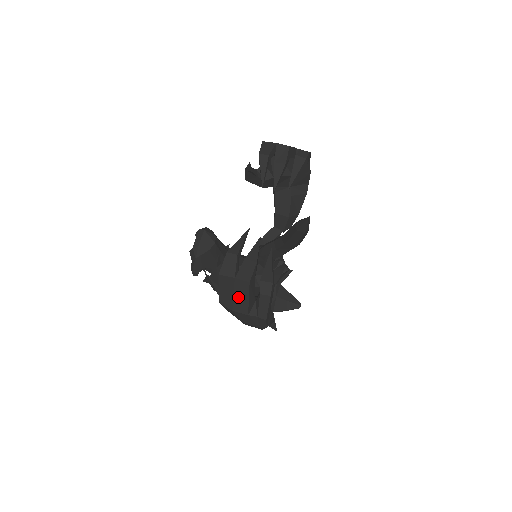
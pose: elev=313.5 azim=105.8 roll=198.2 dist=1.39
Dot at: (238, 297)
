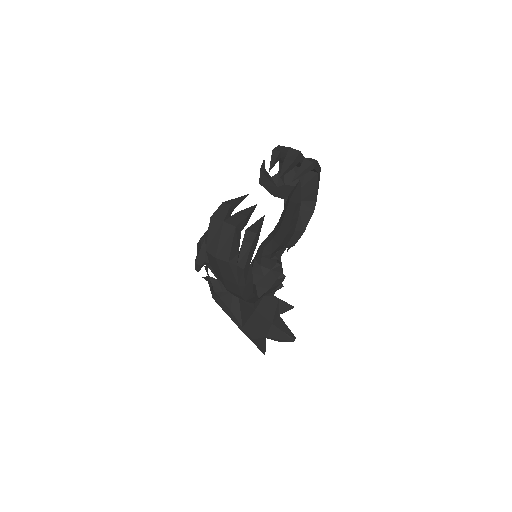
Dot at: (223, 243)
